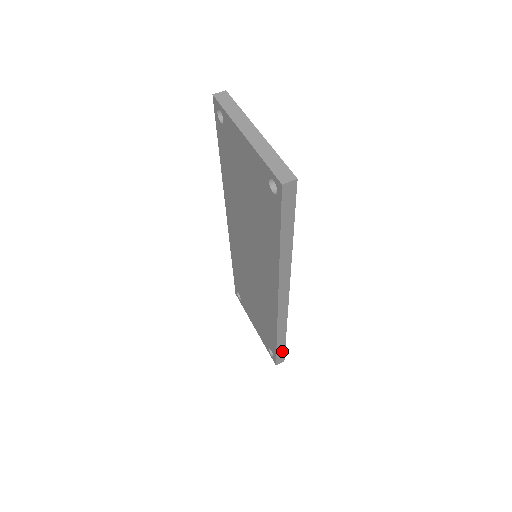
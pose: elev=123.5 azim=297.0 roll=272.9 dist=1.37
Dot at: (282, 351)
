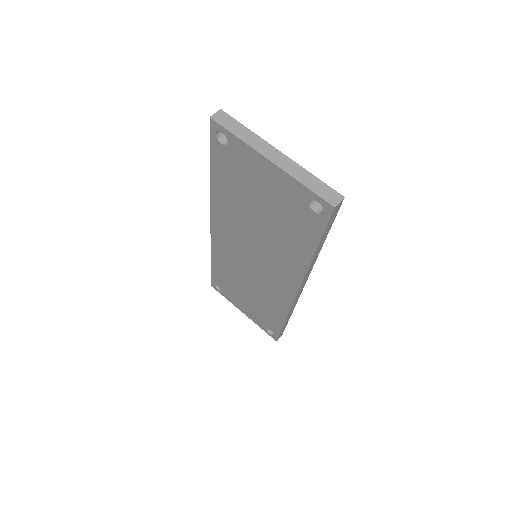
Dot at: occluded
